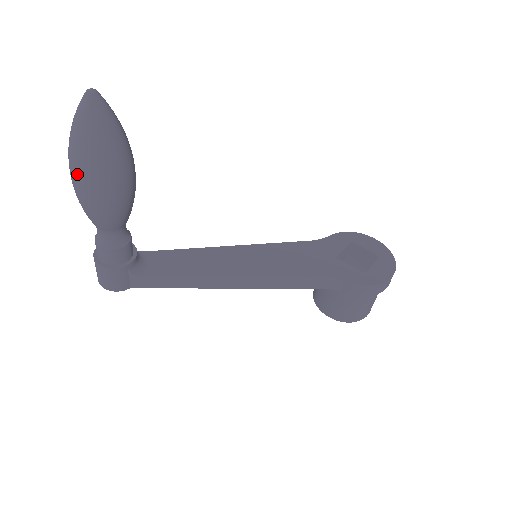
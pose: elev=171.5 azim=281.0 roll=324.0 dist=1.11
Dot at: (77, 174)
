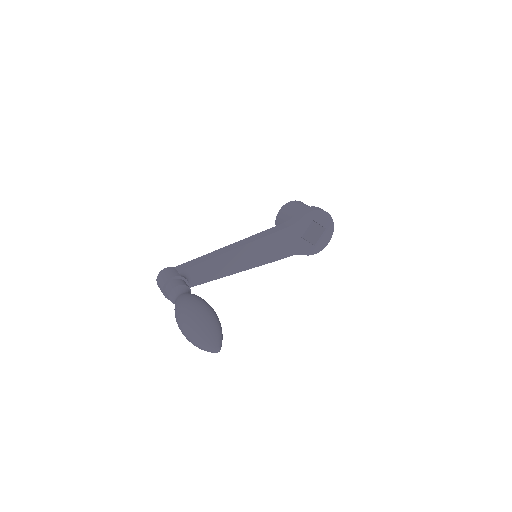
Dot at: occluded
